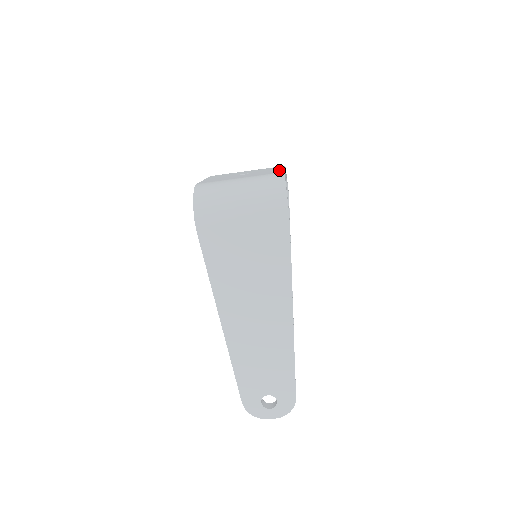
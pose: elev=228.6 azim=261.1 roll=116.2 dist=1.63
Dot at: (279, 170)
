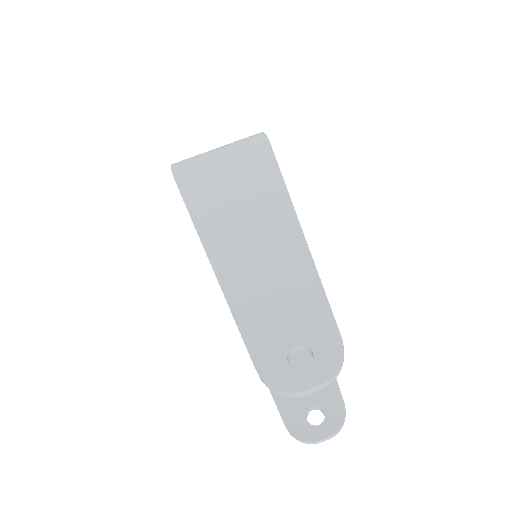
Dot at: occluded
